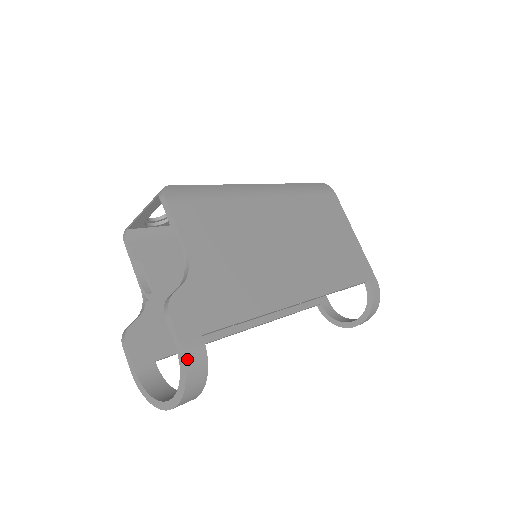
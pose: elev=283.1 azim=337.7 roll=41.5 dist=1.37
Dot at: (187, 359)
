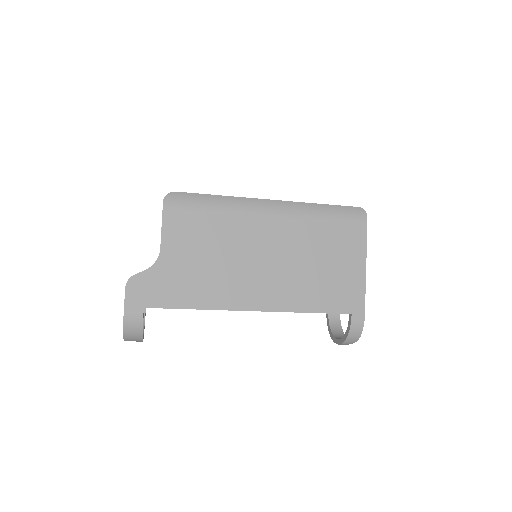
Dot at: (126, 319)
